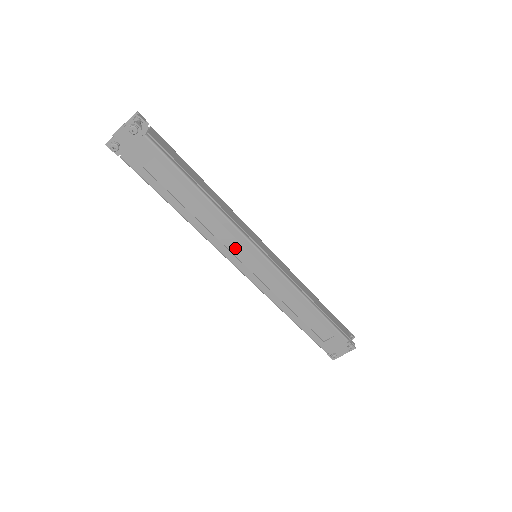
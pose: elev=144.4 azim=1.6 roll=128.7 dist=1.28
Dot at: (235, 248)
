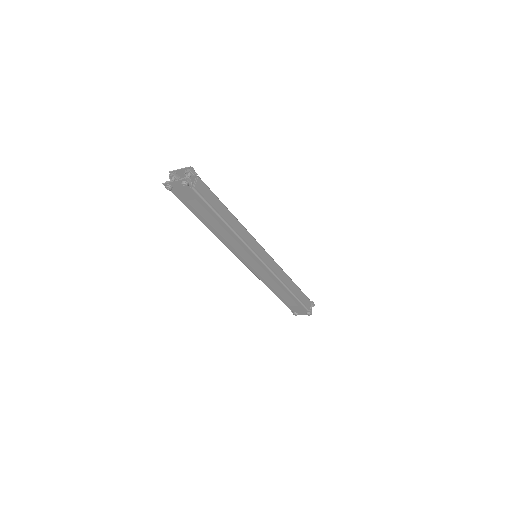
Dot at: (242, 251)
